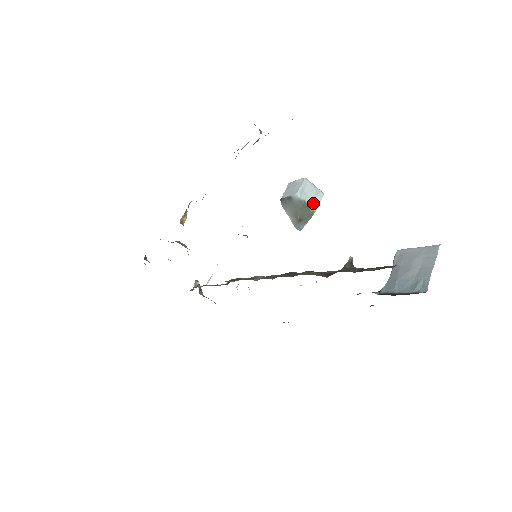
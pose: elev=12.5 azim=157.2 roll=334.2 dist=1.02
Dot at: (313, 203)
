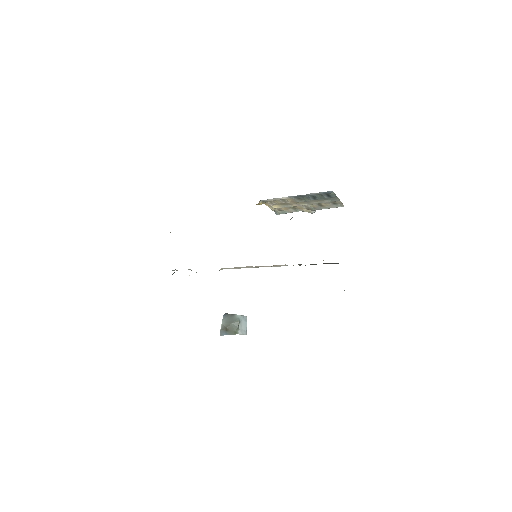
Dot at: (241, 329)
